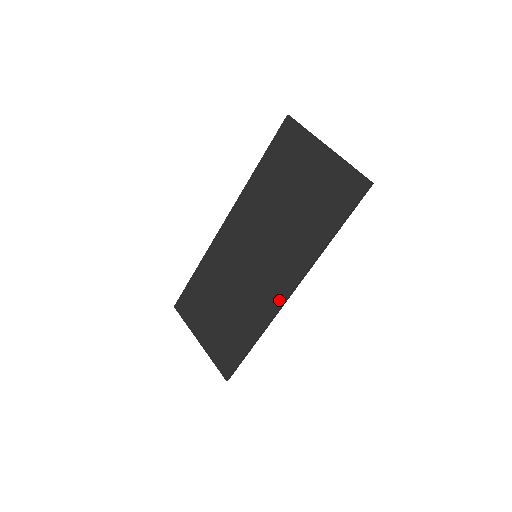
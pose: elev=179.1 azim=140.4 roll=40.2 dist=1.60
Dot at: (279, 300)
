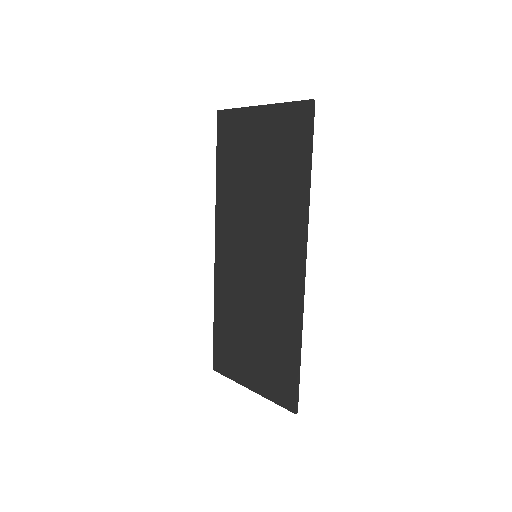
Dot at: (297, 281)
